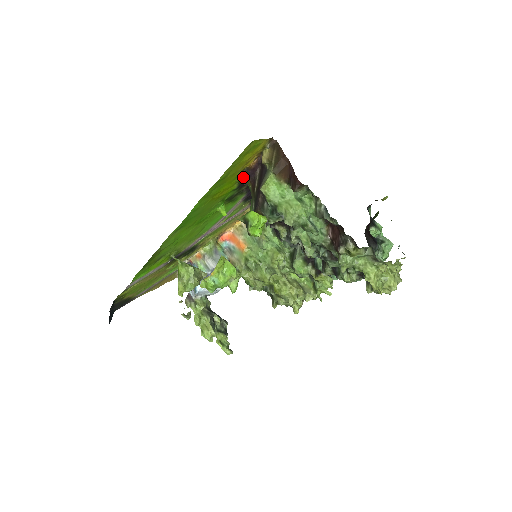
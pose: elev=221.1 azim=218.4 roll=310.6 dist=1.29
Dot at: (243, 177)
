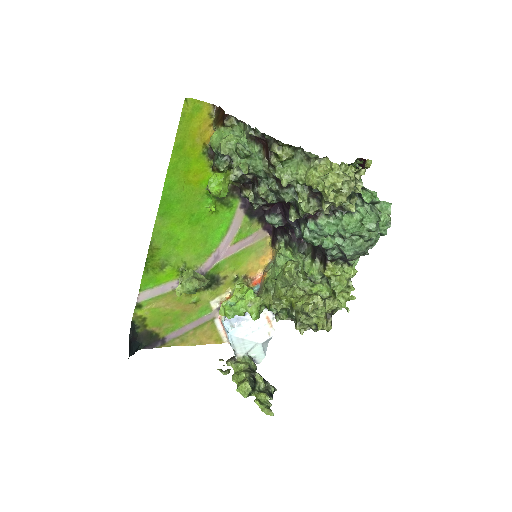
Dot at: (211, 157)
